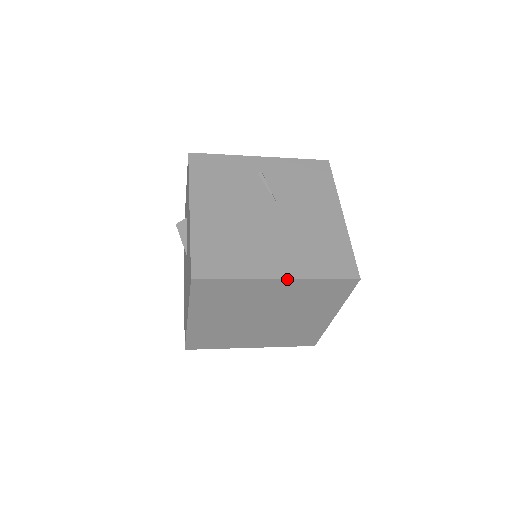
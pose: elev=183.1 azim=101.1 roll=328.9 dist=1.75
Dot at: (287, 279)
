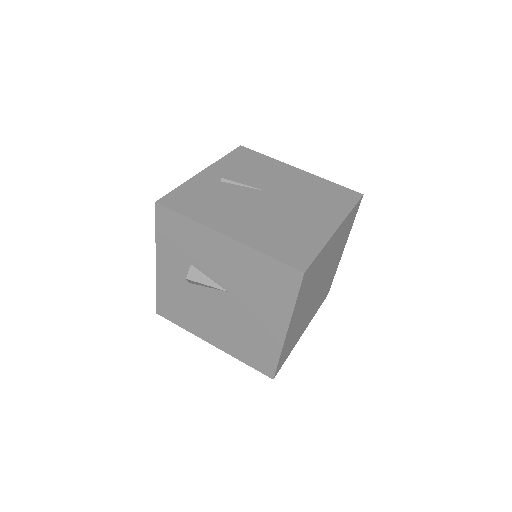
Dot at: (340, 225)
